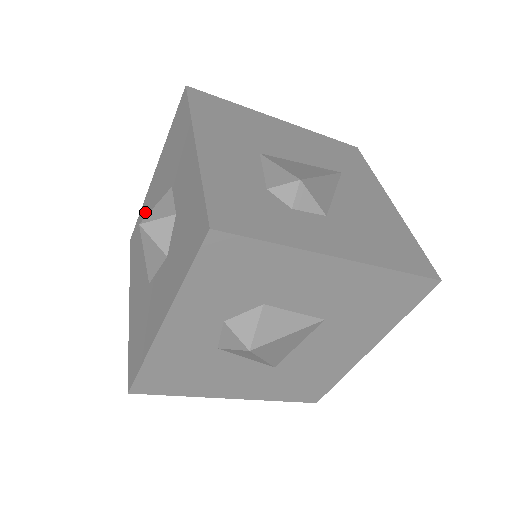
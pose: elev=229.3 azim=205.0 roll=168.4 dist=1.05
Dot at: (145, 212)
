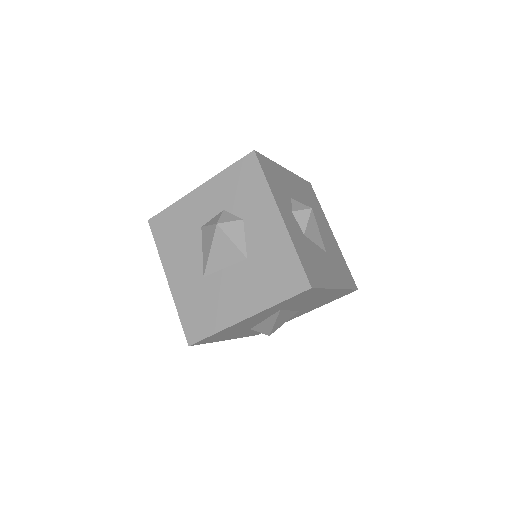
Dot at: (187, 297)
